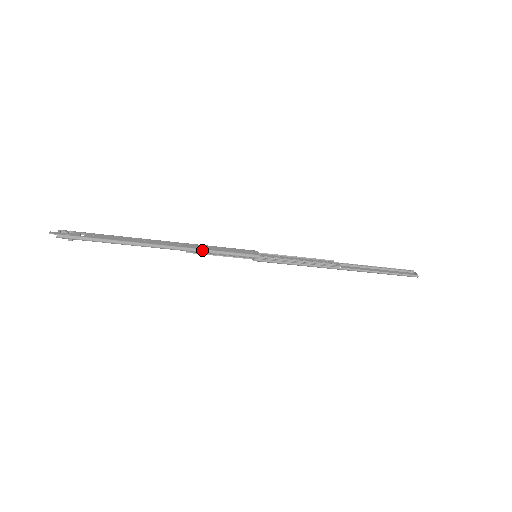
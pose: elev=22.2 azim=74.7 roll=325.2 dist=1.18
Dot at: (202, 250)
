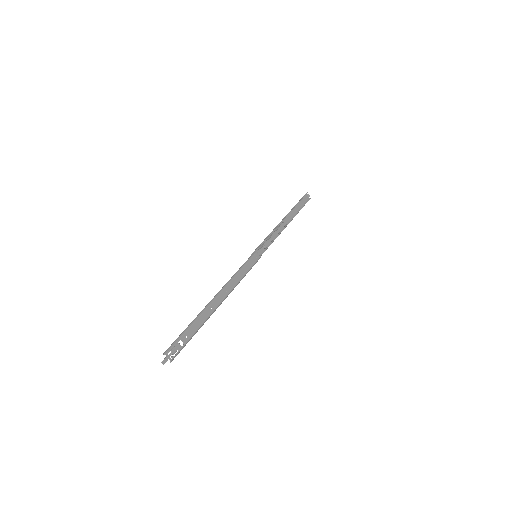
Dot at: occluded
